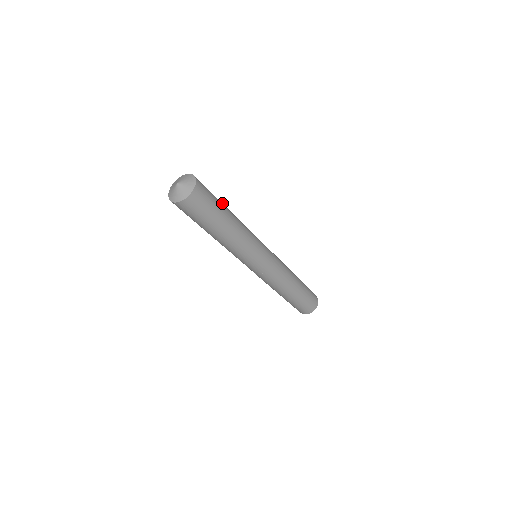
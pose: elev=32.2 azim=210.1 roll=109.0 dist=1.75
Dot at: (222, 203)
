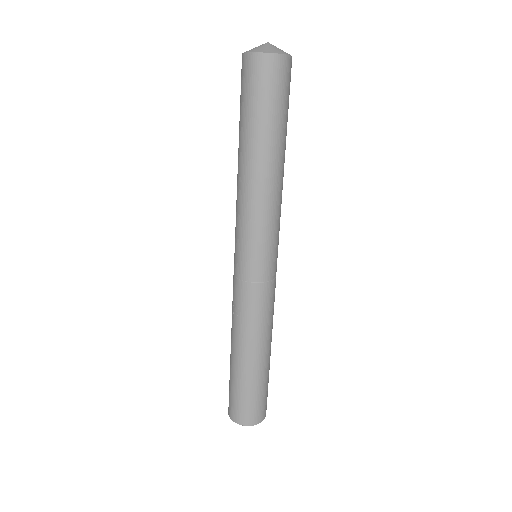
Dot at: occluded
